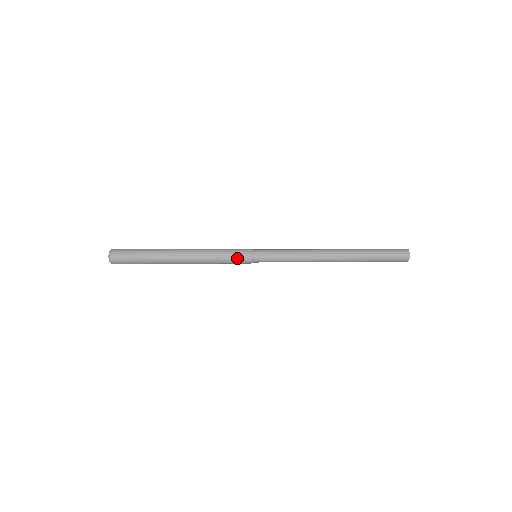
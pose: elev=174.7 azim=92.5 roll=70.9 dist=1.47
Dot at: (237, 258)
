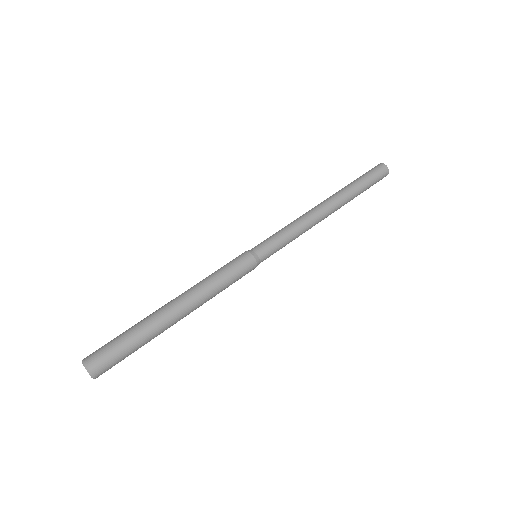
Dot at: occluded
